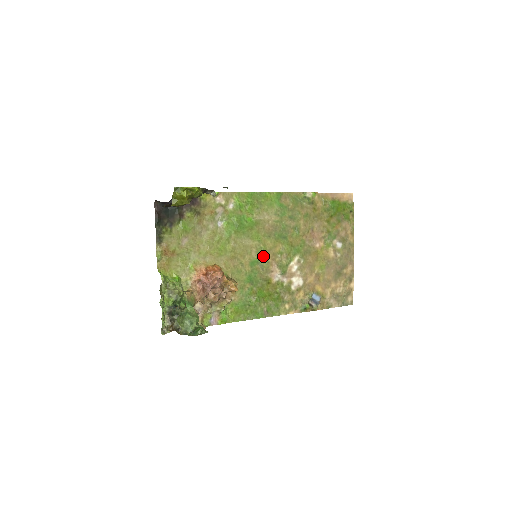
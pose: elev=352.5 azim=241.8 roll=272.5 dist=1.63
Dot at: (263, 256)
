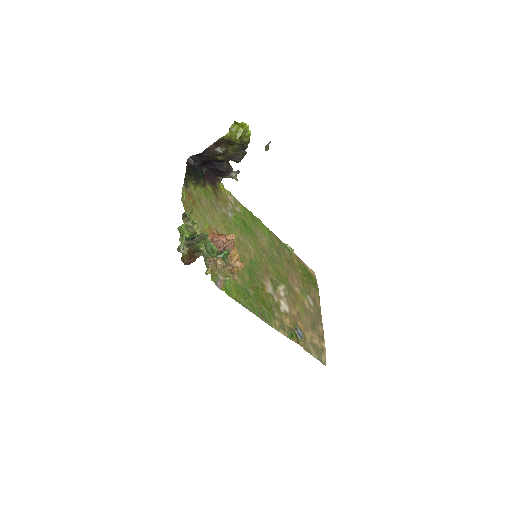
Dot at: (259, 263)
